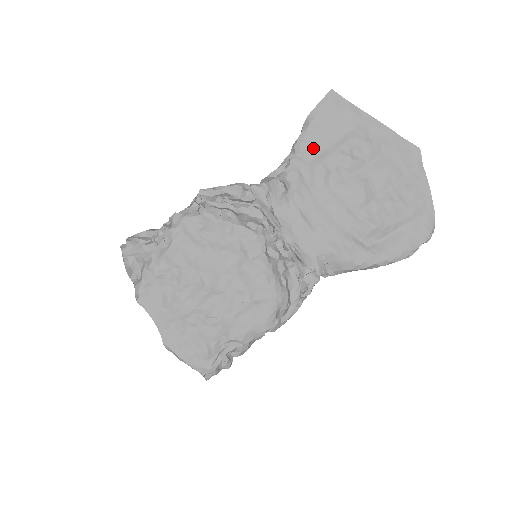
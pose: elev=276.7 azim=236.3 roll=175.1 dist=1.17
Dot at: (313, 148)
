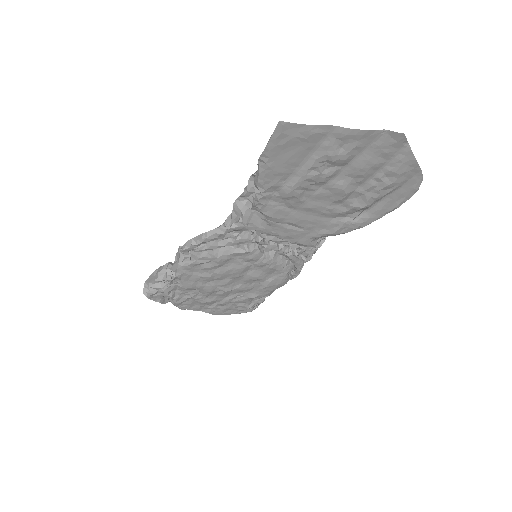
Dot at: (278, 181)
